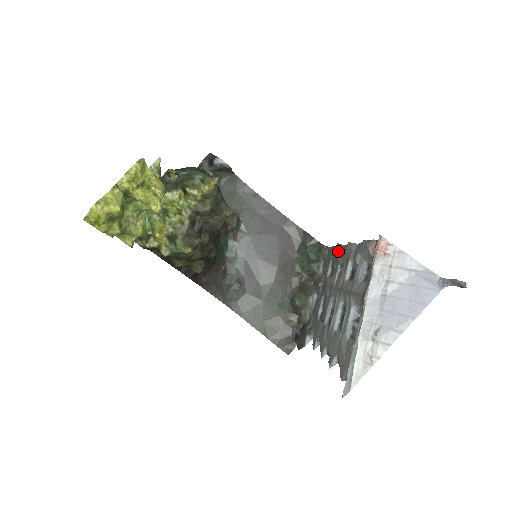
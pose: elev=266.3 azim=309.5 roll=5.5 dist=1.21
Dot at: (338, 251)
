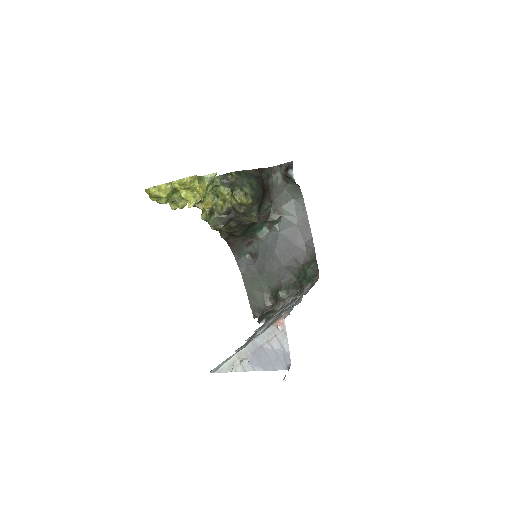
Dot at: (303, 292)
